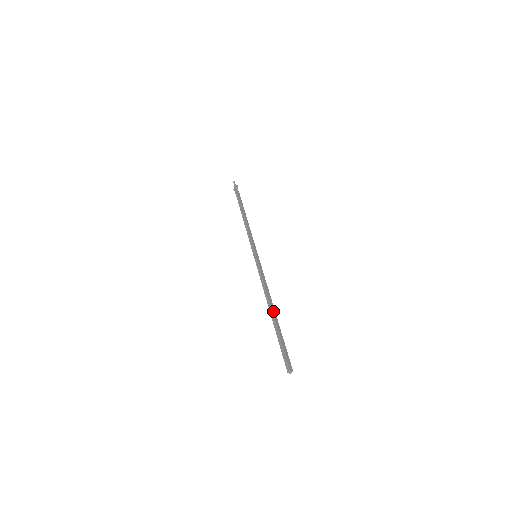
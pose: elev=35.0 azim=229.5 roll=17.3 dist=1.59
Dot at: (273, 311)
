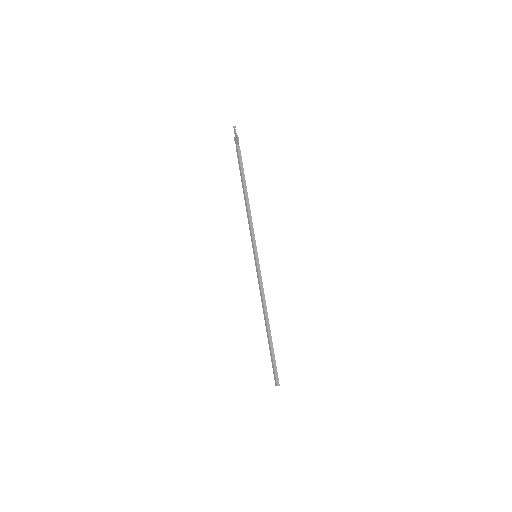
Dot at: (268, 327)
